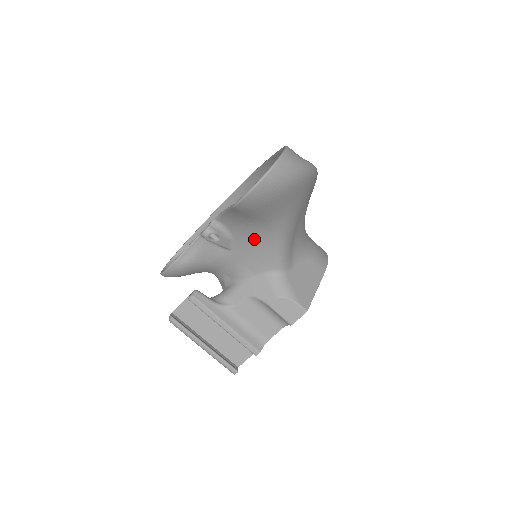
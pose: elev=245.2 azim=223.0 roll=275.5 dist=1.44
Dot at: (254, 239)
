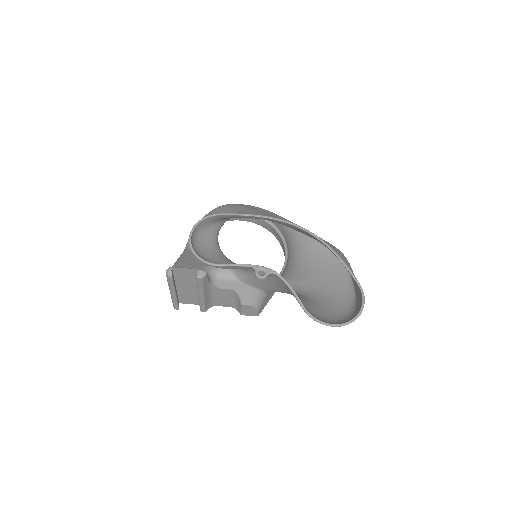
Dot at: (280, 288)
